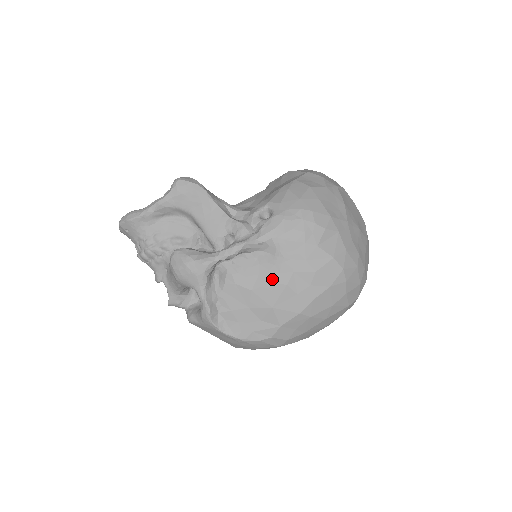
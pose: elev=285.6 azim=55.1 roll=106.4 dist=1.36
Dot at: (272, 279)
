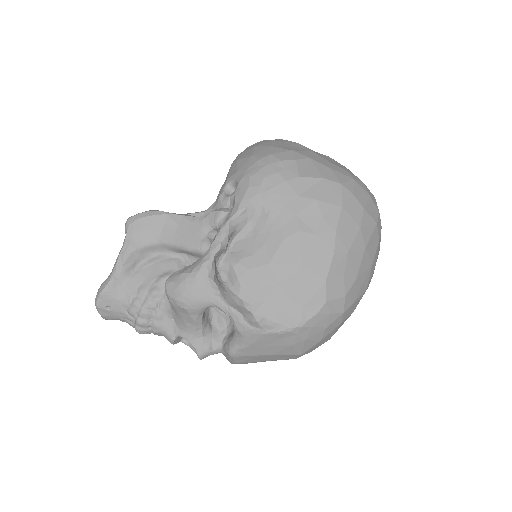
Dot at: (280, 237)
